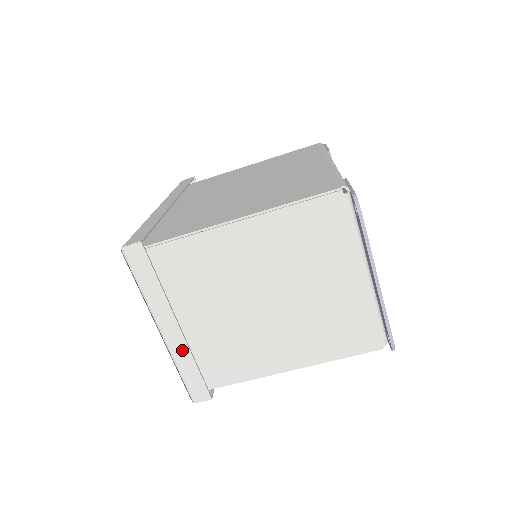
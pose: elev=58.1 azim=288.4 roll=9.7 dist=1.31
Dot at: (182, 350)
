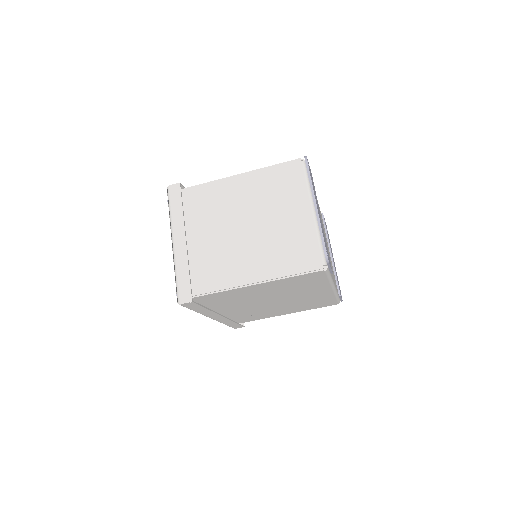
Dot at: (183, 258)
